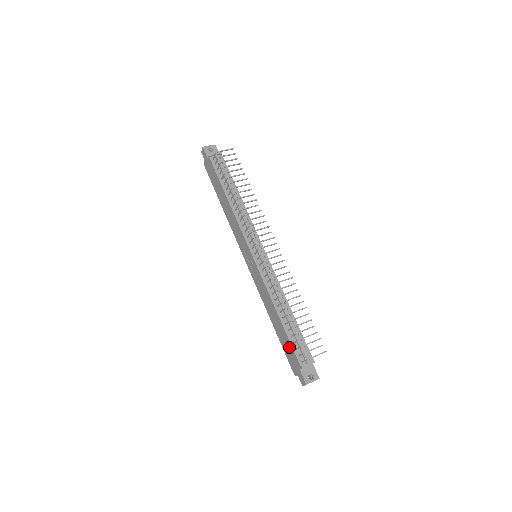
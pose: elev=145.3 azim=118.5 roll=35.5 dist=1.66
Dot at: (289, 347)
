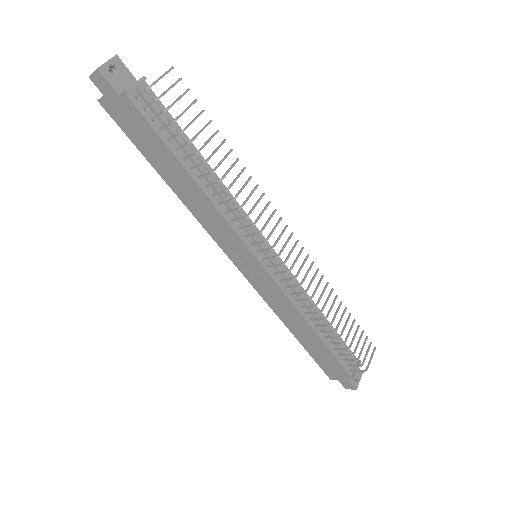
Dot at: (330, 360)
